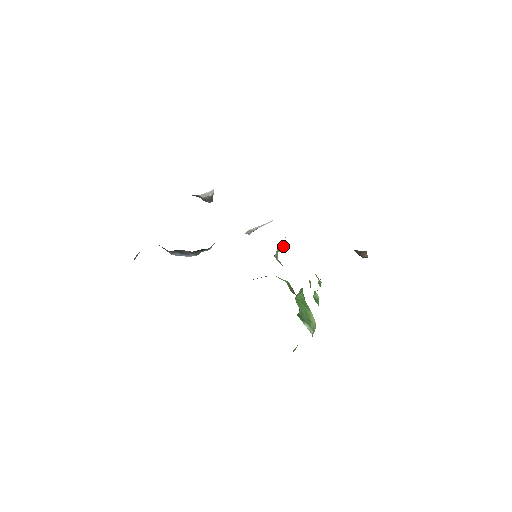
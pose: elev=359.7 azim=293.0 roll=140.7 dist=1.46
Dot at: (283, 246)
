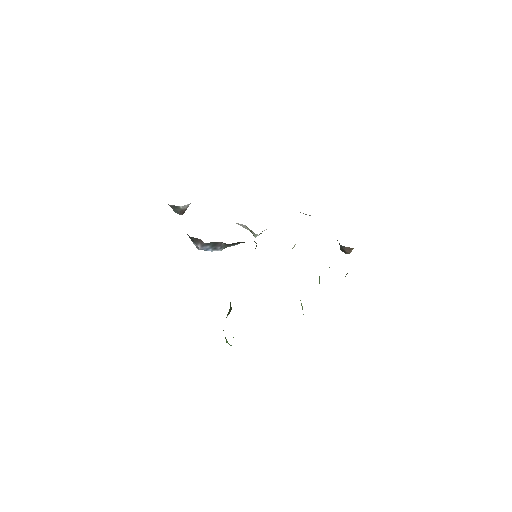
Dot at: (295, 244)
